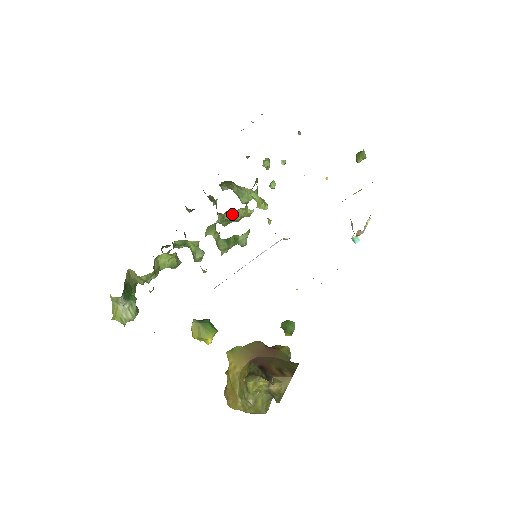
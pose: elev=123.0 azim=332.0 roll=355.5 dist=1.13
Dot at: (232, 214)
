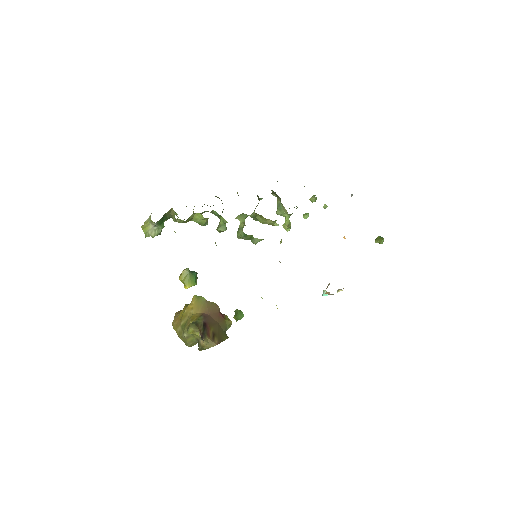
Dot at: (263, 219)
